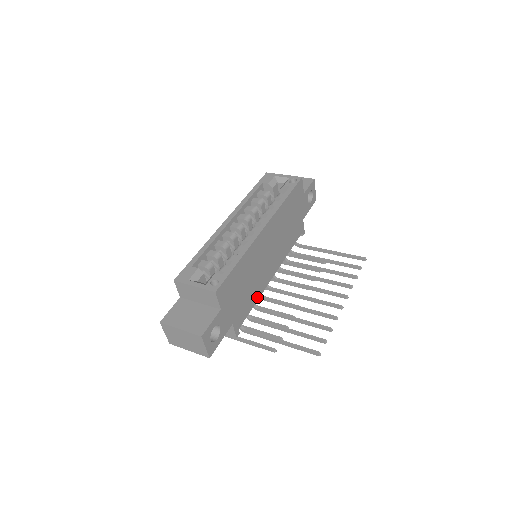
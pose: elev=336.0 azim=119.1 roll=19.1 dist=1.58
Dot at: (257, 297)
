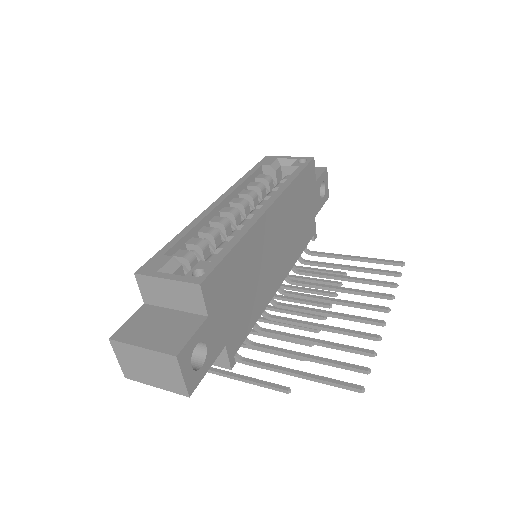
Dot at: (260, 311)
